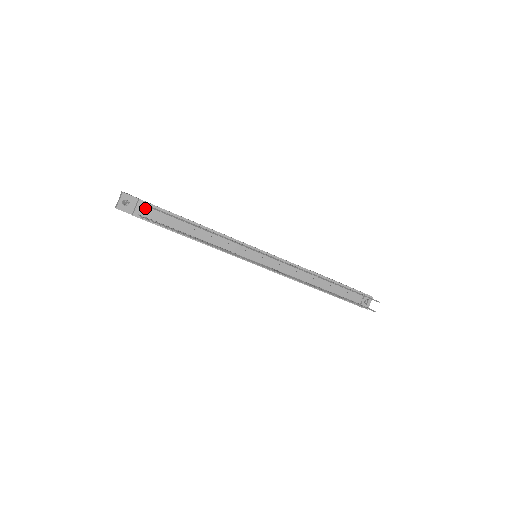
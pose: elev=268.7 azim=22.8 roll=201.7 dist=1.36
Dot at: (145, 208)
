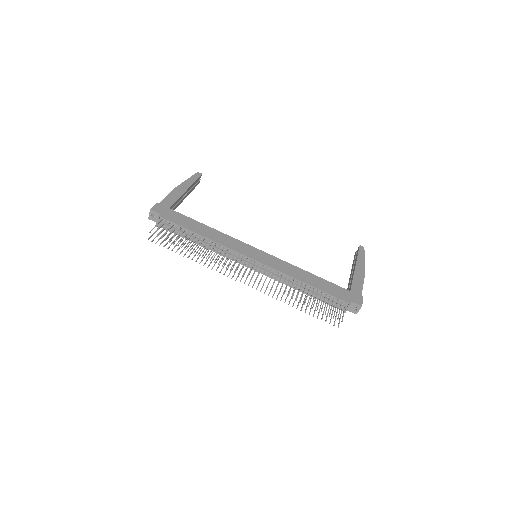
Dot at: (163, 222)
